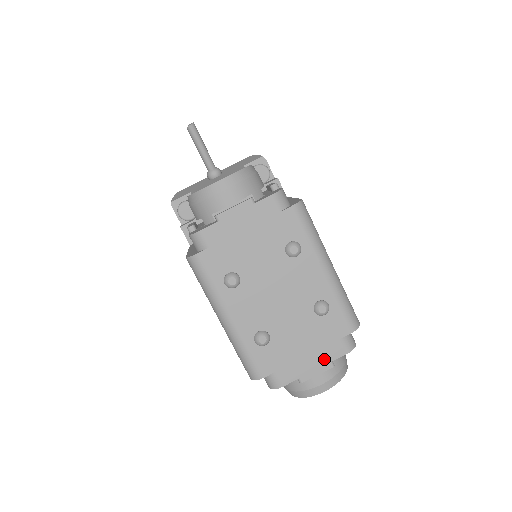
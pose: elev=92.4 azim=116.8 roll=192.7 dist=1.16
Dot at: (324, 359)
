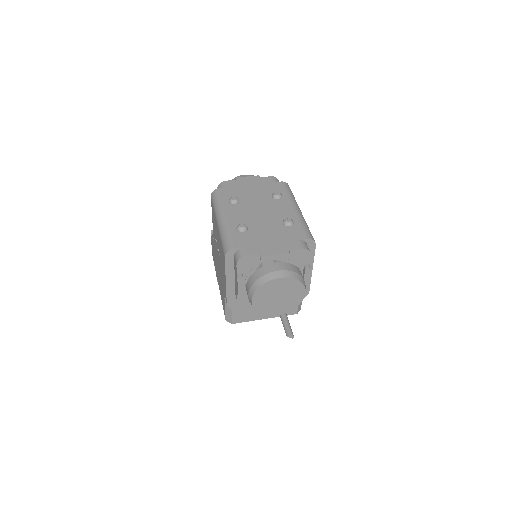
Dot at: (283, 248)
